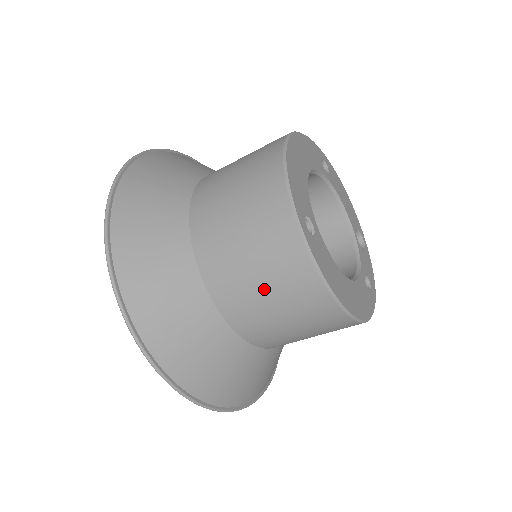
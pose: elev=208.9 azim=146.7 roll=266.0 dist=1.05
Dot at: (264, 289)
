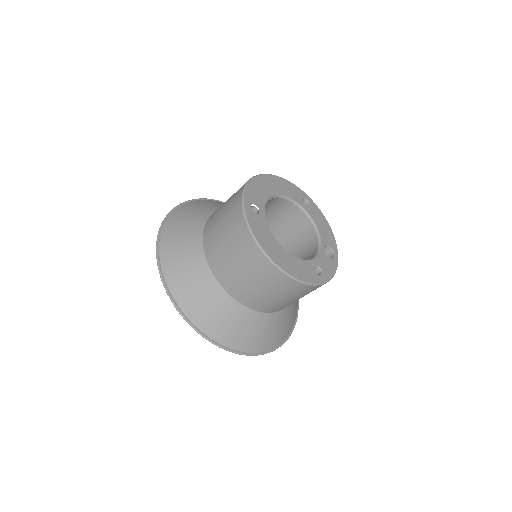
Dot at: (227, 245)
